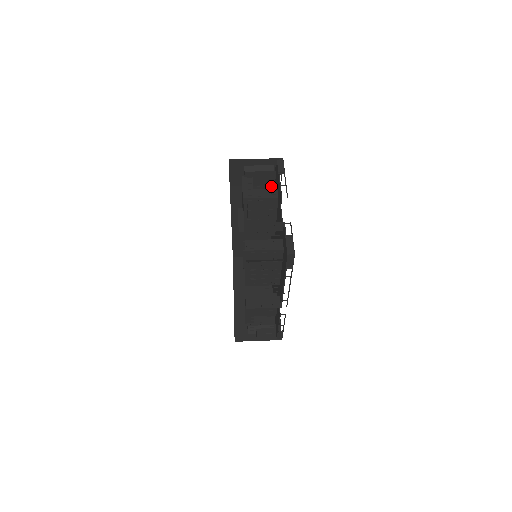
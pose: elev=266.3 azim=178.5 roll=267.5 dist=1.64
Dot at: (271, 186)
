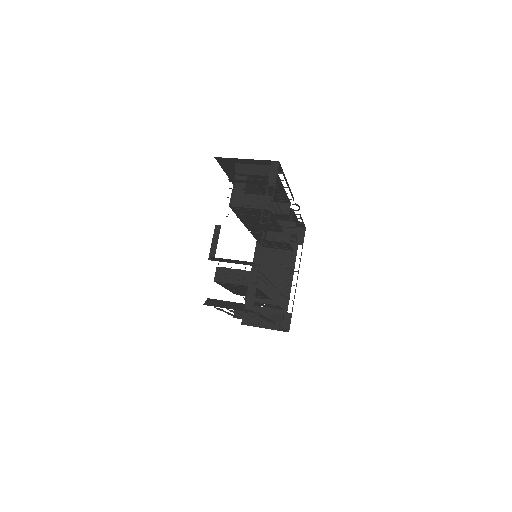
Dot at: (276, 180)
